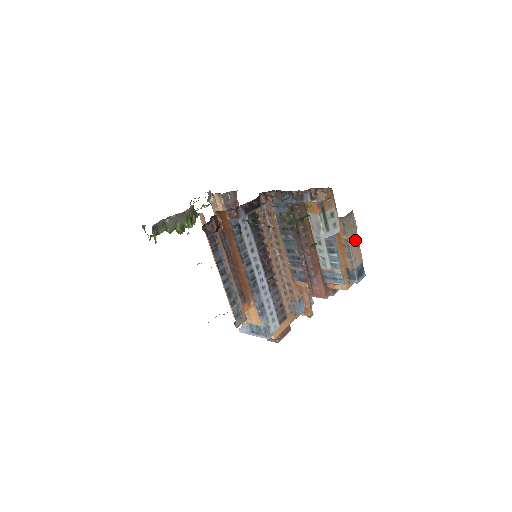
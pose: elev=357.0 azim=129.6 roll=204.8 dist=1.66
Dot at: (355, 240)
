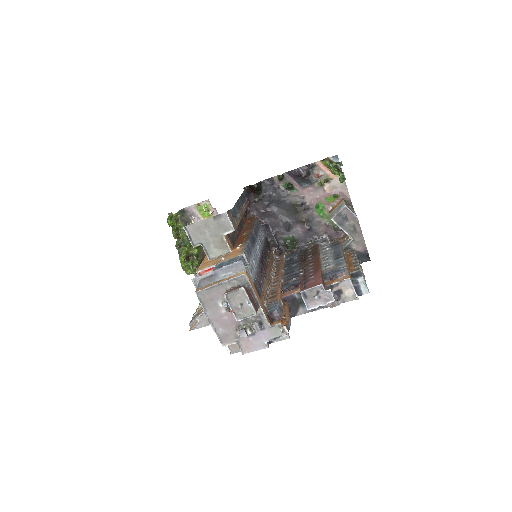
Dot at: occluded
